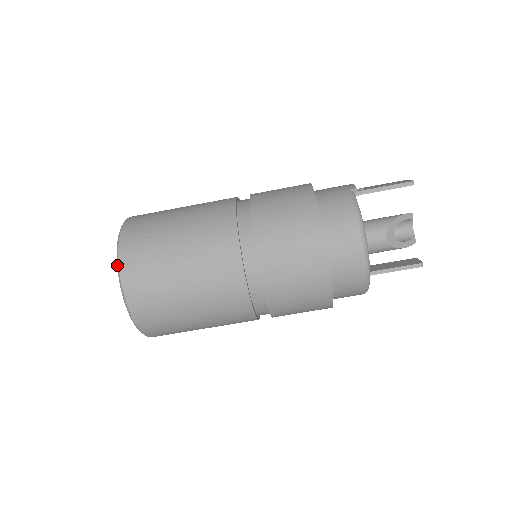
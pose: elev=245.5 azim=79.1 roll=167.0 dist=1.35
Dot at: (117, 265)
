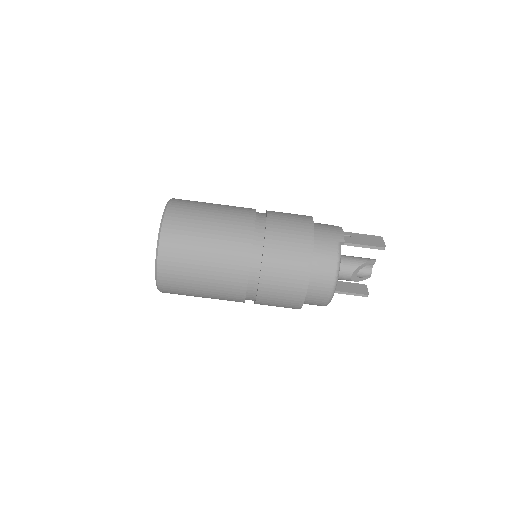
Dot at: (156, 253)
